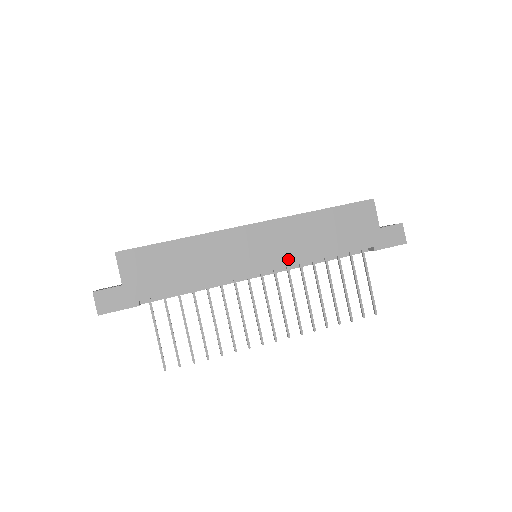
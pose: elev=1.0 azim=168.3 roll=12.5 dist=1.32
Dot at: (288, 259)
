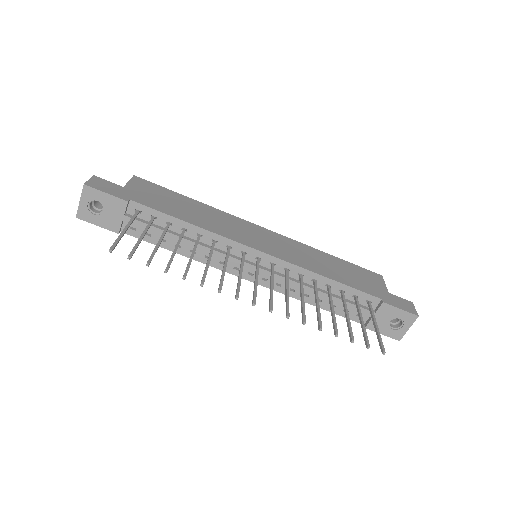
Dot at: (290, 259)
